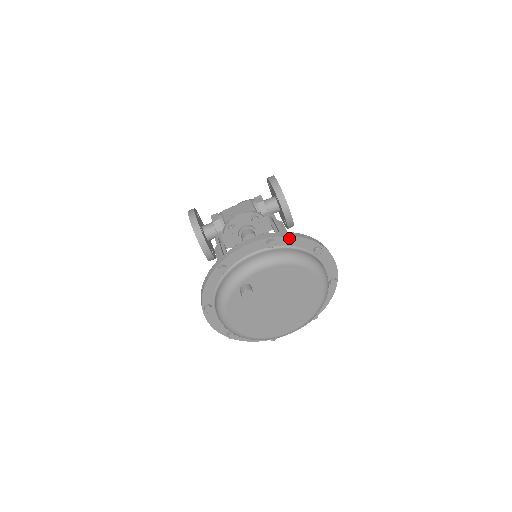
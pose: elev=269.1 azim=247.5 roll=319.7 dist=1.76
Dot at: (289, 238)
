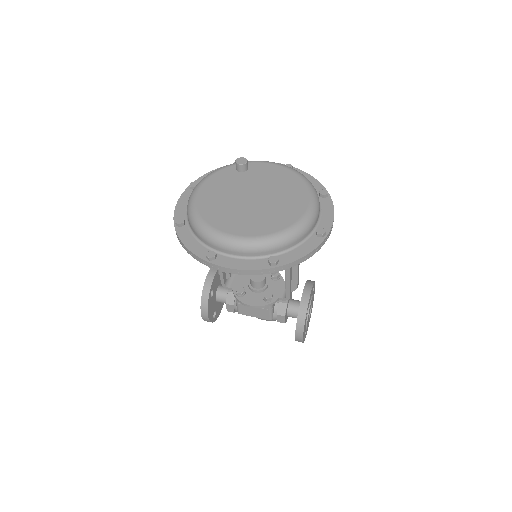
Dot at: (305, 175)
